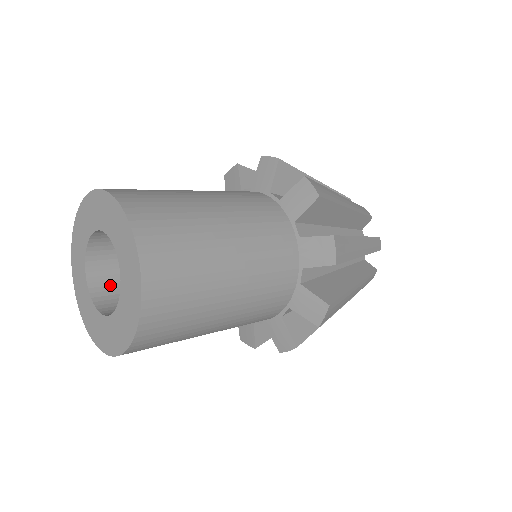
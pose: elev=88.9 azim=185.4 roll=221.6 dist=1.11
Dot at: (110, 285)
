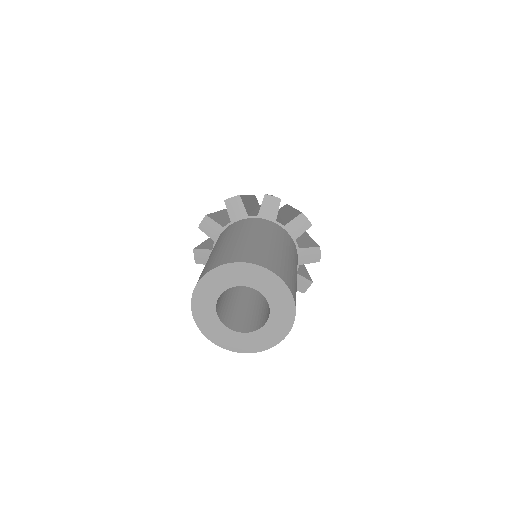
Dot at: (221, 310)
